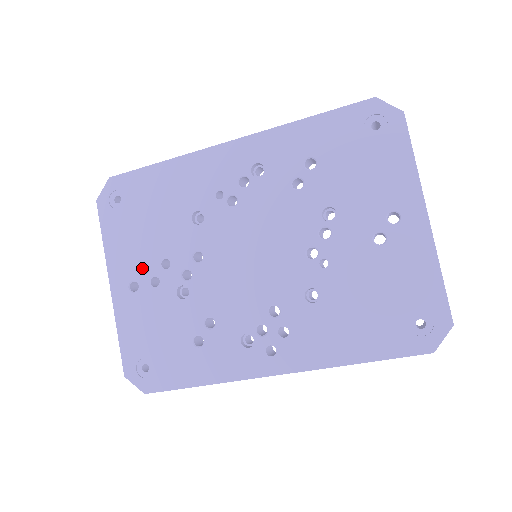
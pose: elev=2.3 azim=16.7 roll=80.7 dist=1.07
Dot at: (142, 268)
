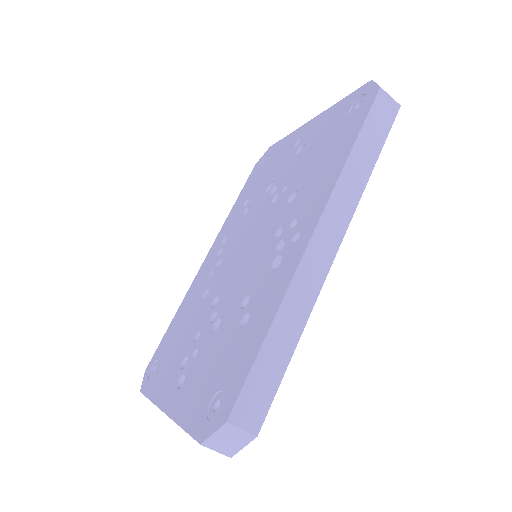
Dot at: occluded
